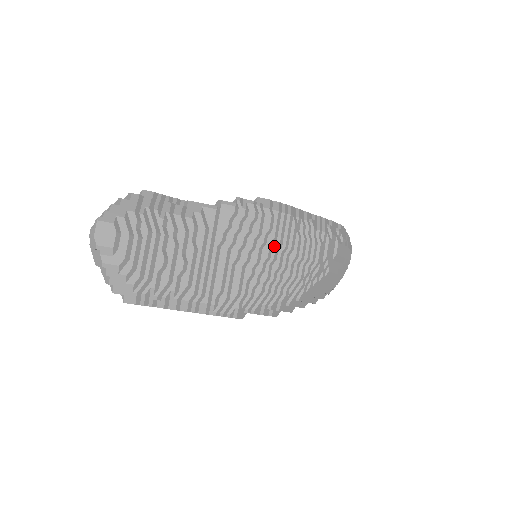
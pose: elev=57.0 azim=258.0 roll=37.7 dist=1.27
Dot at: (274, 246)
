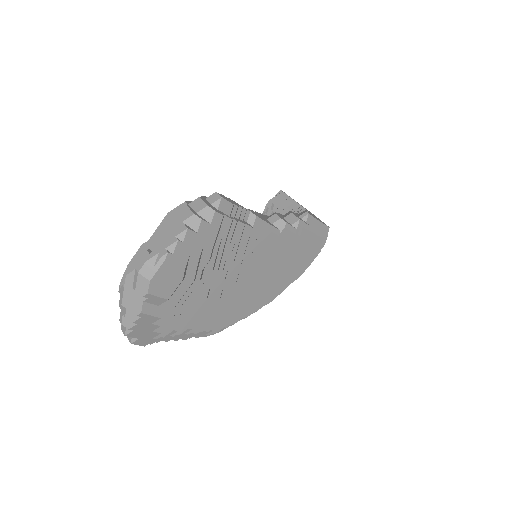
Dot at: (290, 268)
